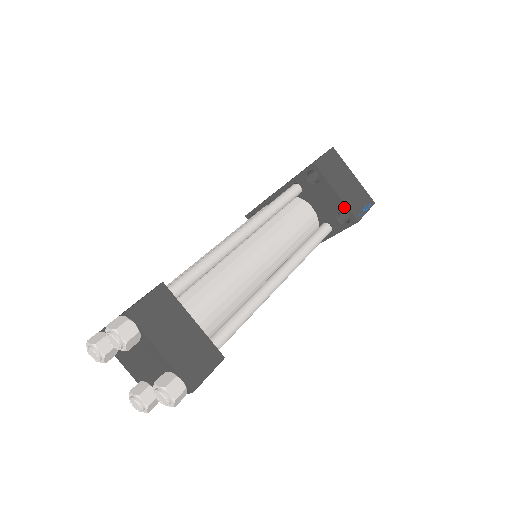
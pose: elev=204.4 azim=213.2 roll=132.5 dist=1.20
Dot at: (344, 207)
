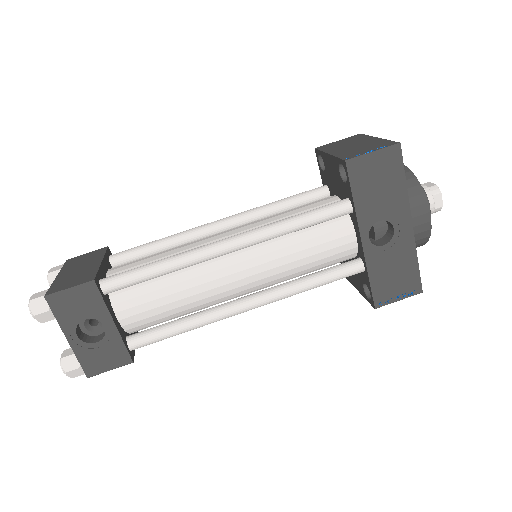
Dot at: (336, 161)
